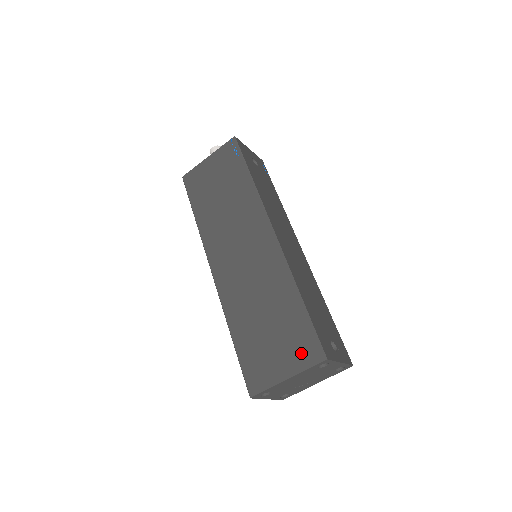
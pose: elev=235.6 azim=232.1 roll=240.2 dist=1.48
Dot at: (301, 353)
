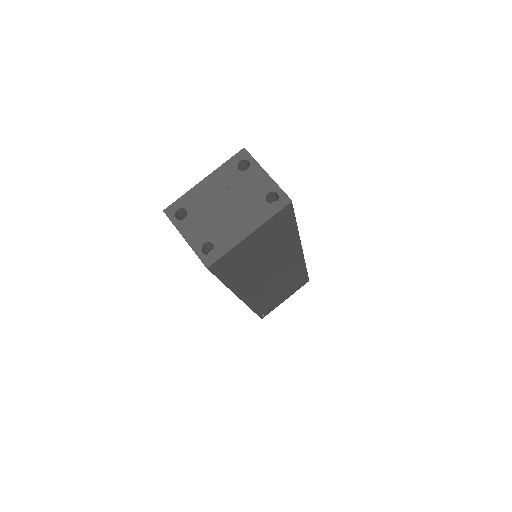
Dot at: occluded
